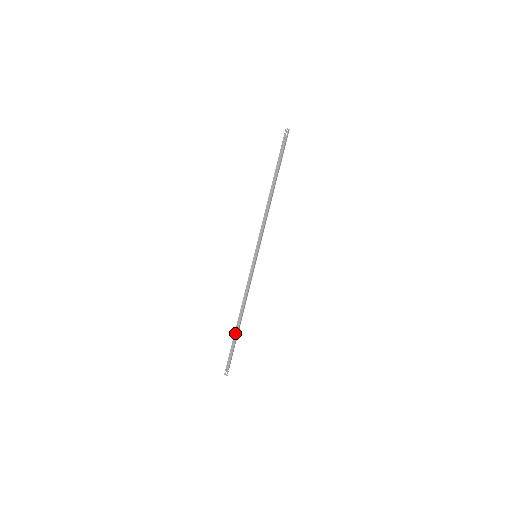
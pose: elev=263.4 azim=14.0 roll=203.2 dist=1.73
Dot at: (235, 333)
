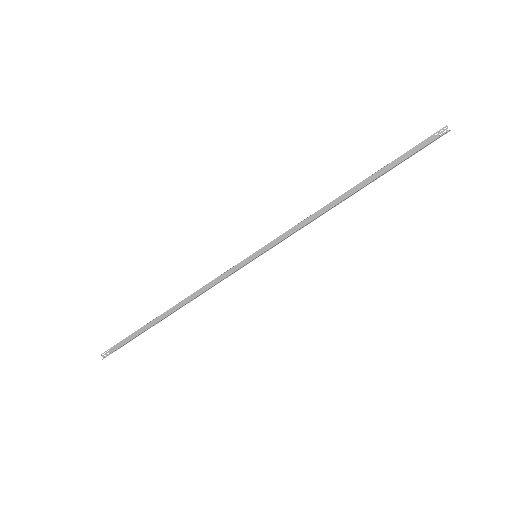
Dot at: (153, 321)
